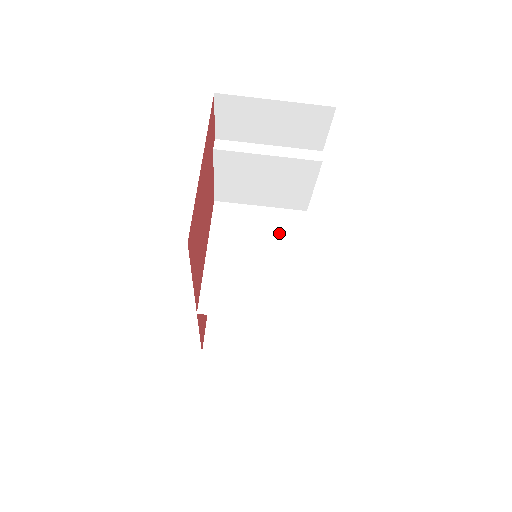
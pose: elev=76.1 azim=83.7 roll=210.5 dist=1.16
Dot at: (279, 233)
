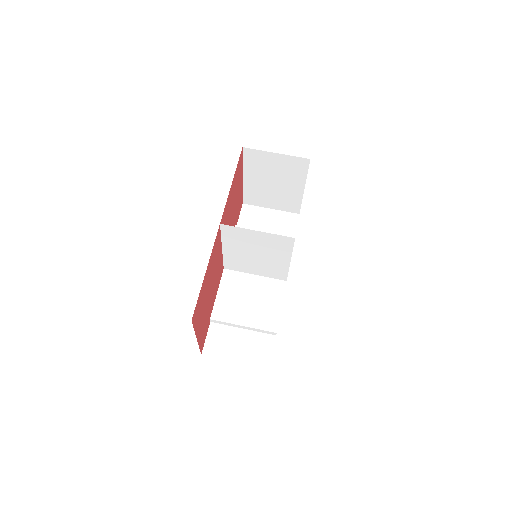
Dot at: (270, 268)
